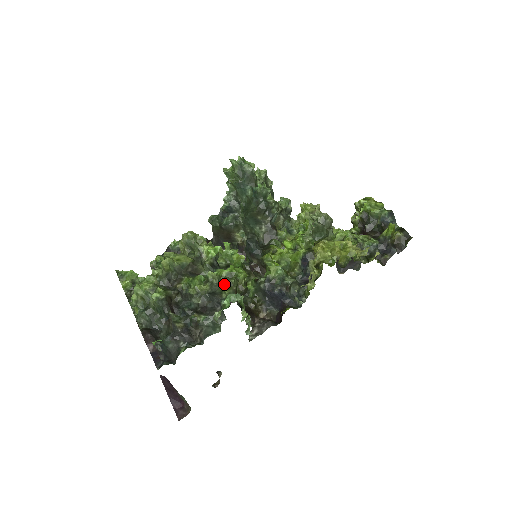
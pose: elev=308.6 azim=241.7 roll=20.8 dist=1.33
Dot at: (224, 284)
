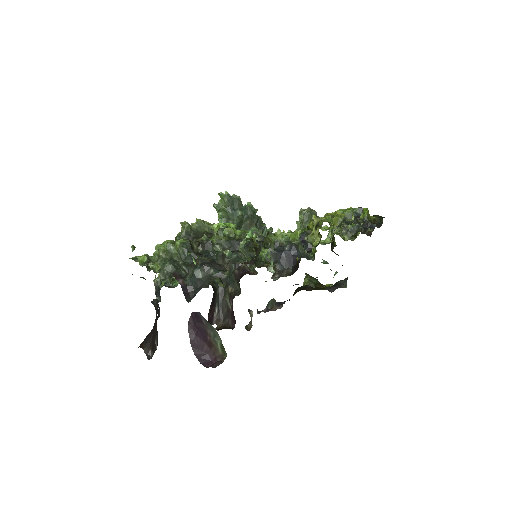
Dot at: occluded
